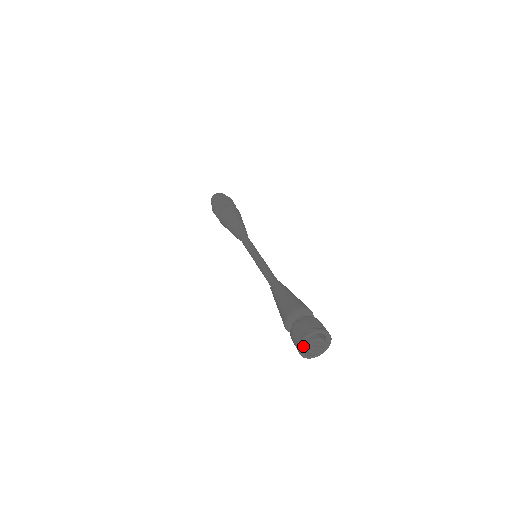
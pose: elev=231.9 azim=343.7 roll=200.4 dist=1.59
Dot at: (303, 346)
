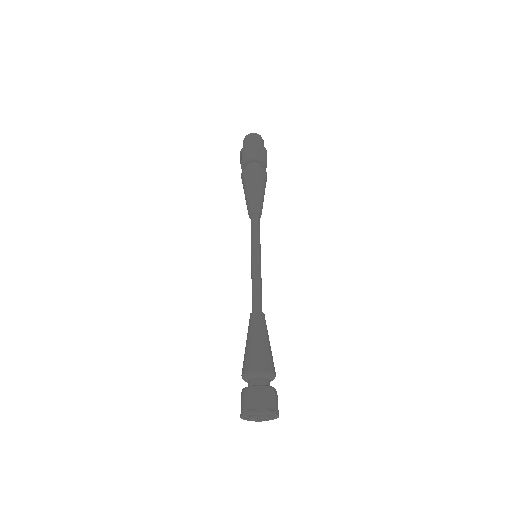
Dot at: occluded
